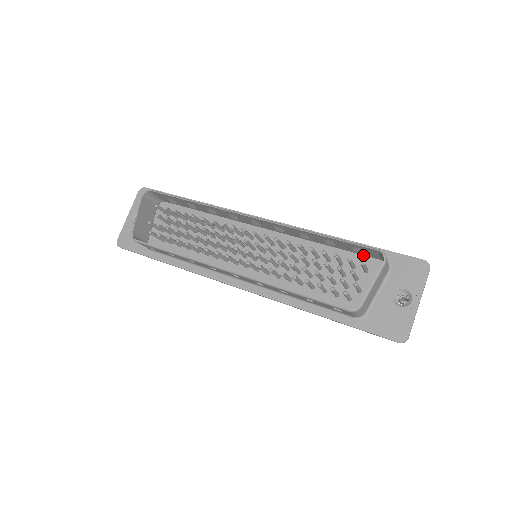
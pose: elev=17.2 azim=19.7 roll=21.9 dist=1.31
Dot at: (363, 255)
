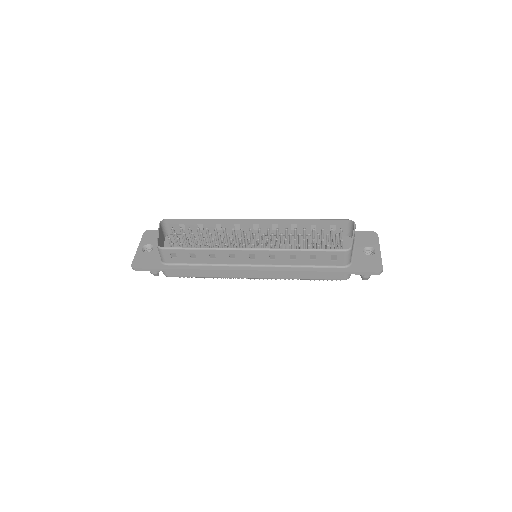
Dot at: (334, 237)
